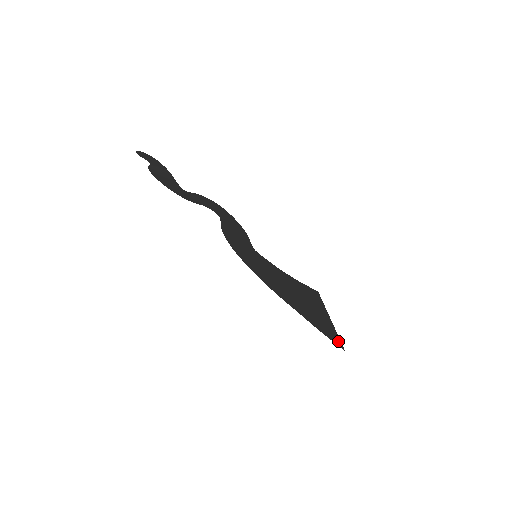
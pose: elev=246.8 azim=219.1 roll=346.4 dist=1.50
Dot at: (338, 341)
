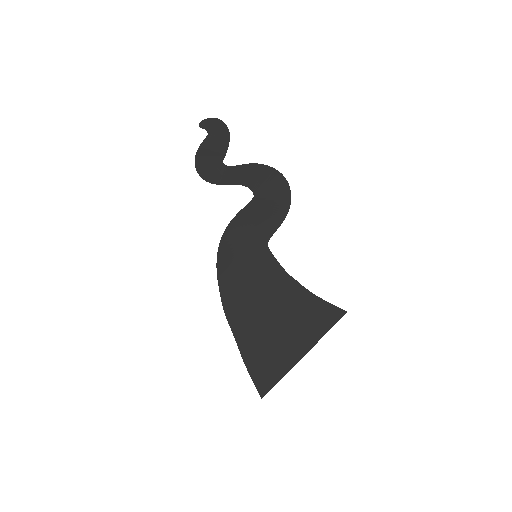
Dot at: (267, 385)
